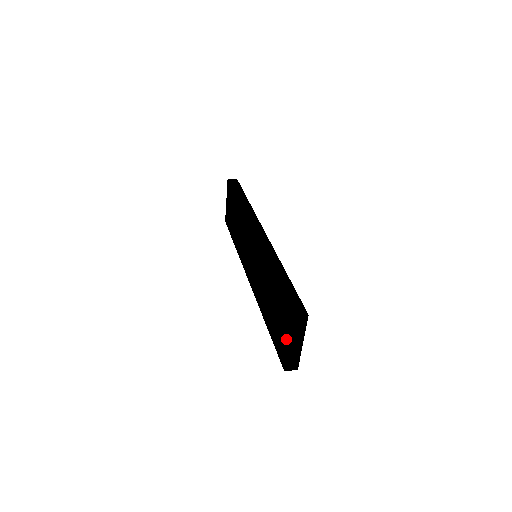
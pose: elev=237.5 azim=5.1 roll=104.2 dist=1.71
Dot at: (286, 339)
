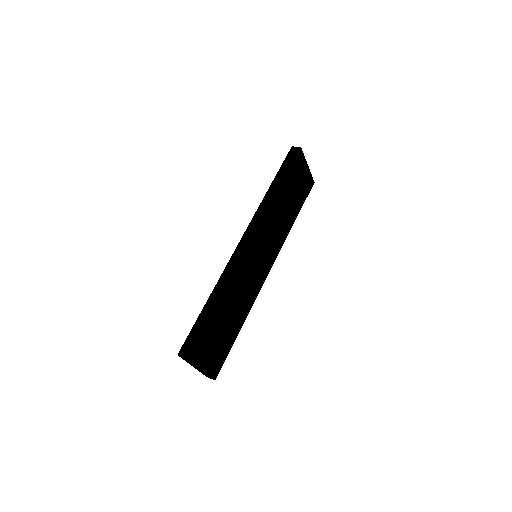
Dot at: occluded
